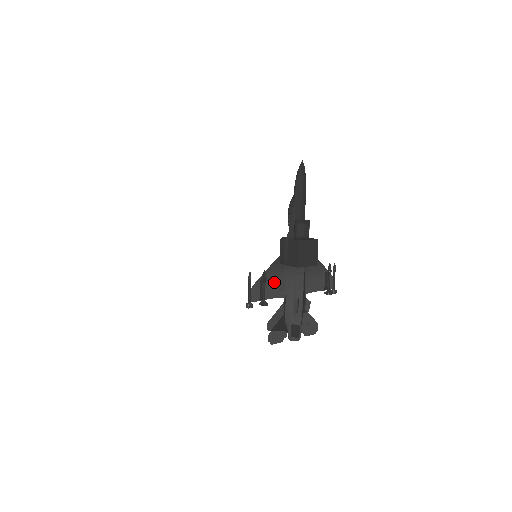
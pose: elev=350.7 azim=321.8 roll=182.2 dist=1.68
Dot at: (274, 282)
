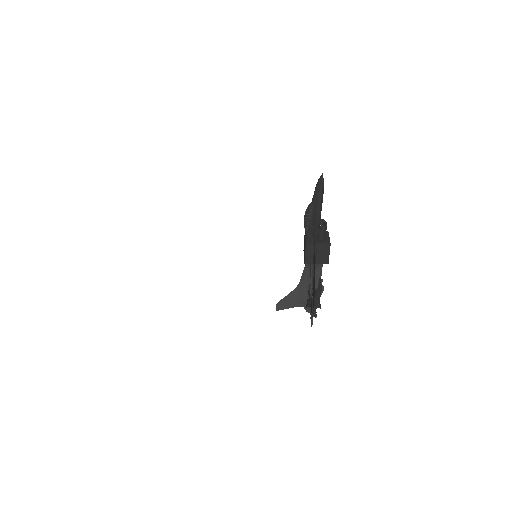
Dot at: occluded
